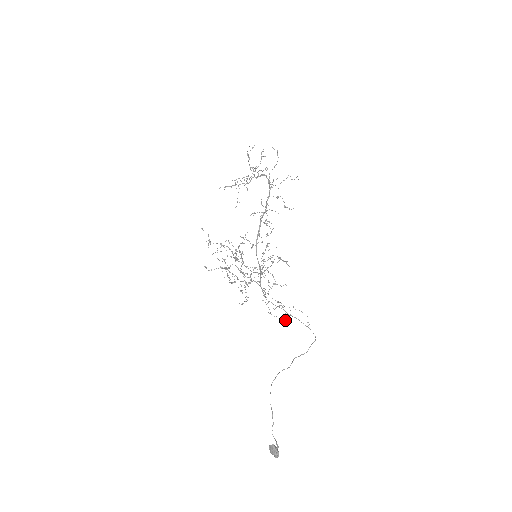
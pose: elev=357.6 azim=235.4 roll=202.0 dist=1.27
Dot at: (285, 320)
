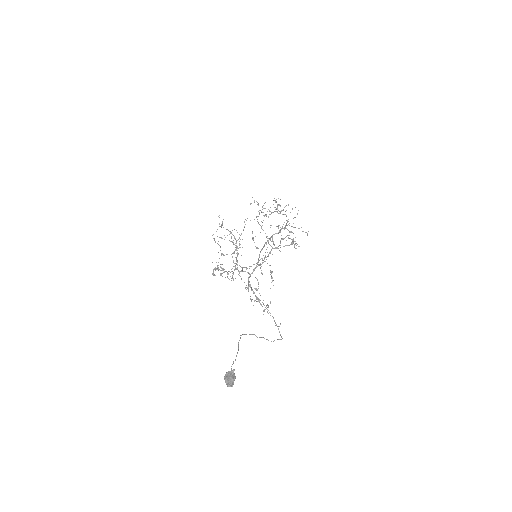
Dot at: (267, 305)
